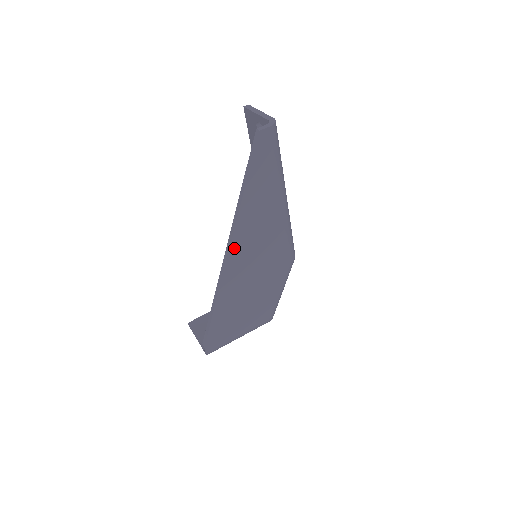
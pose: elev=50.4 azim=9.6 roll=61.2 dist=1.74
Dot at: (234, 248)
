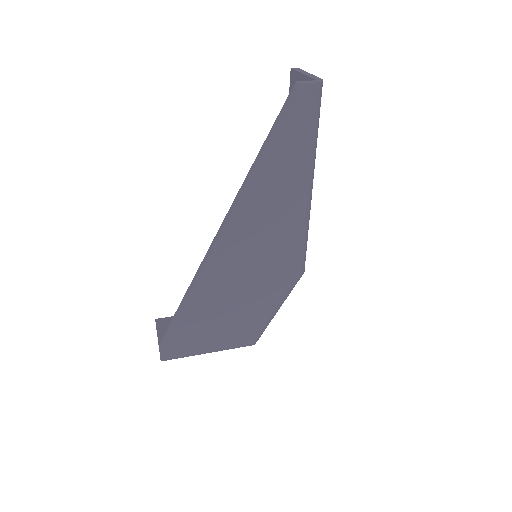
Dot at: (229, 230)
